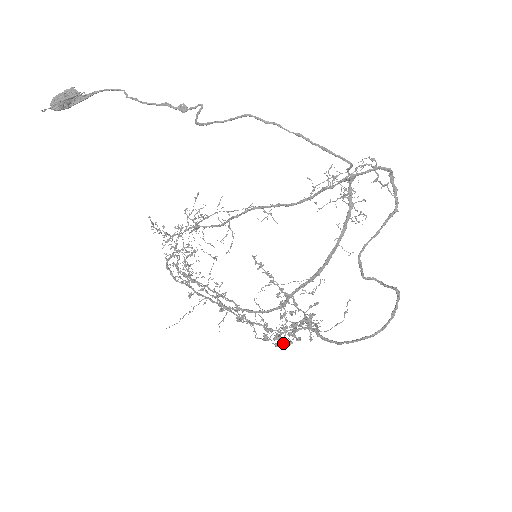
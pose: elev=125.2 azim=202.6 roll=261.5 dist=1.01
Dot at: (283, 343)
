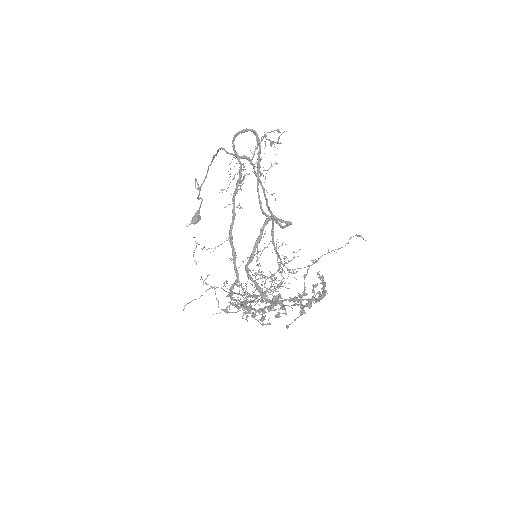
Dot at: (261, 321)
